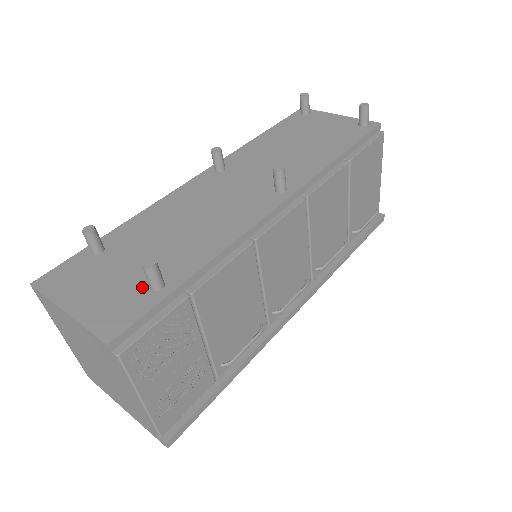
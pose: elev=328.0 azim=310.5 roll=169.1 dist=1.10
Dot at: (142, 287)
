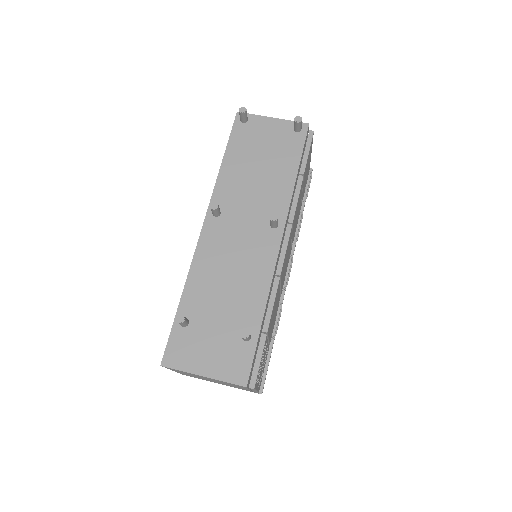
Dot at: (237, 341)
